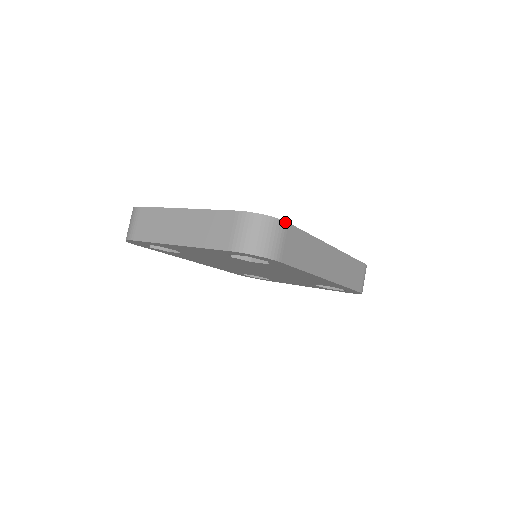
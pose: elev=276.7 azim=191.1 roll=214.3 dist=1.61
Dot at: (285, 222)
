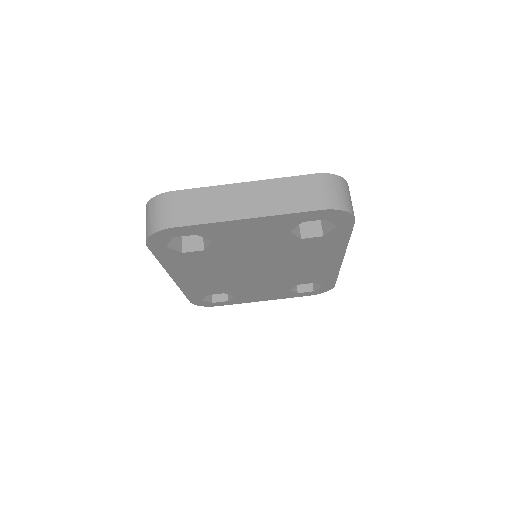
Dot at: occluded
